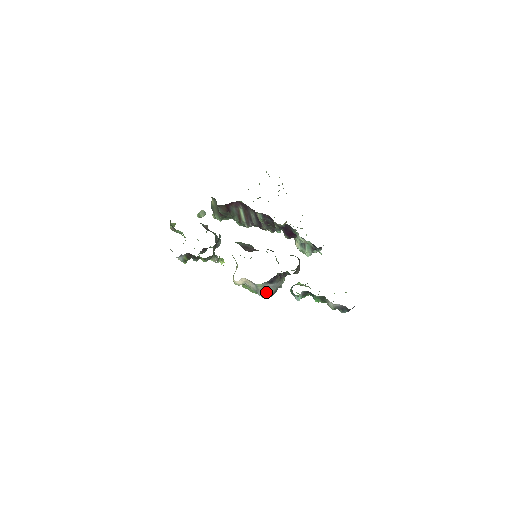
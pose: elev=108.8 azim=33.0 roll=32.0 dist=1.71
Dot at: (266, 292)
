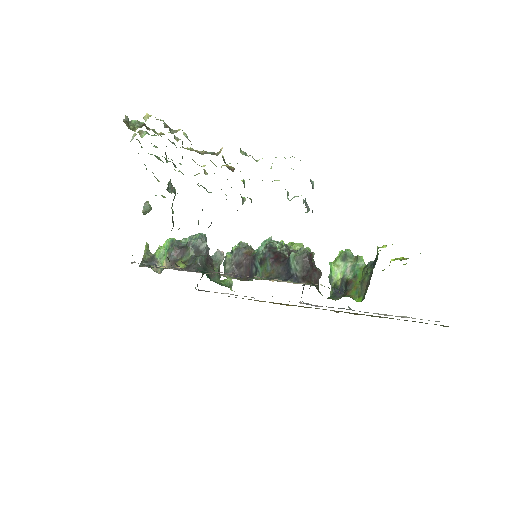
Dot at: occluded
